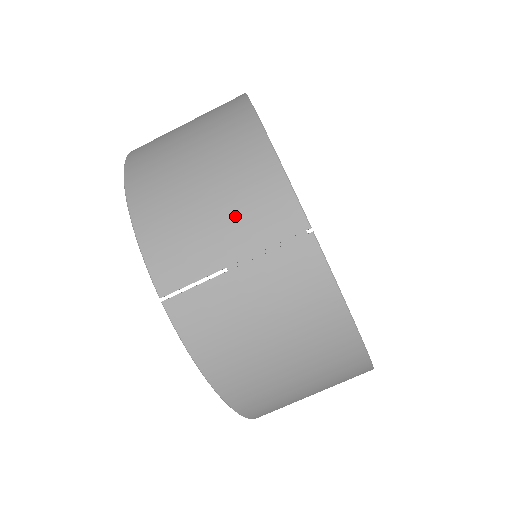
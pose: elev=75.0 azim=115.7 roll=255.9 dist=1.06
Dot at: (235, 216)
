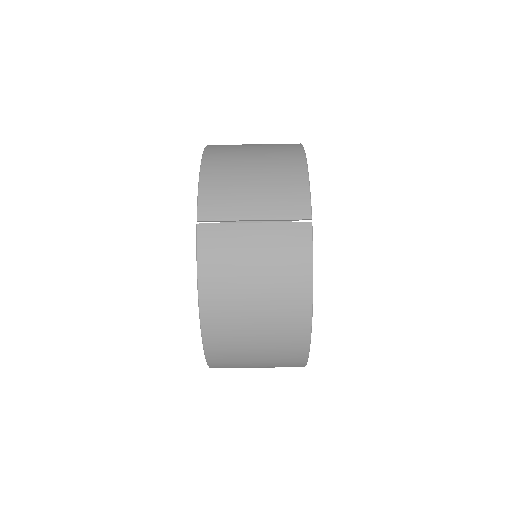
Dot at: (268, 194)
